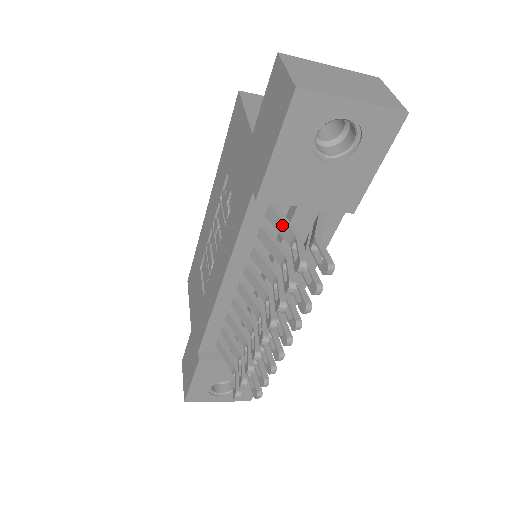
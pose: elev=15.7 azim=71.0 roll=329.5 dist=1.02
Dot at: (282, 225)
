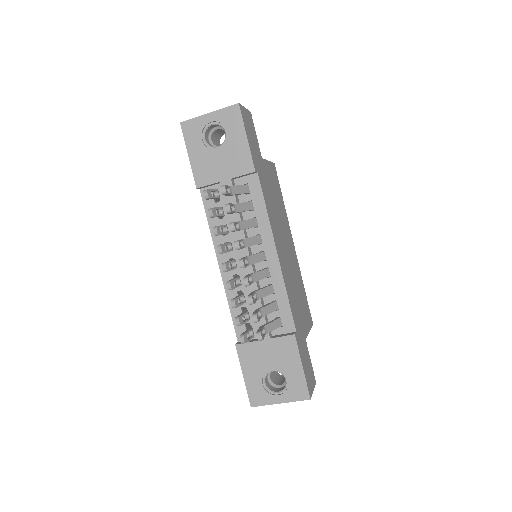
Dot at: occluded
